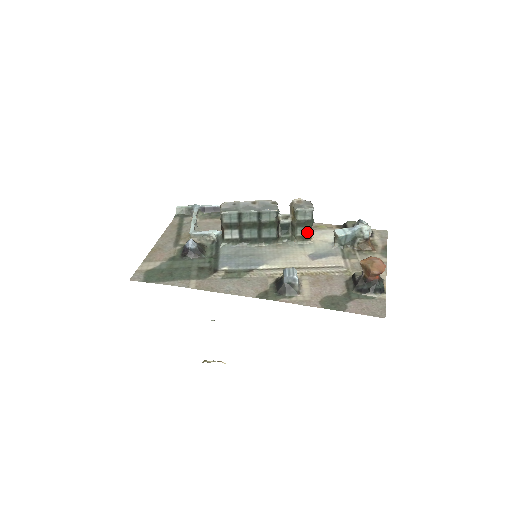
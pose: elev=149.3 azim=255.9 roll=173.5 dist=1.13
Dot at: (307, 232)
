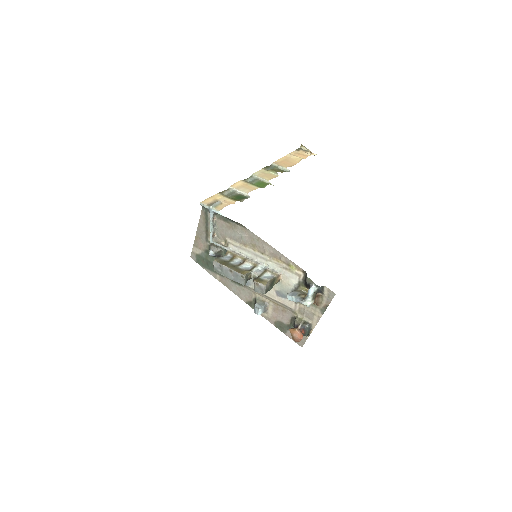
Dot at: occluded
